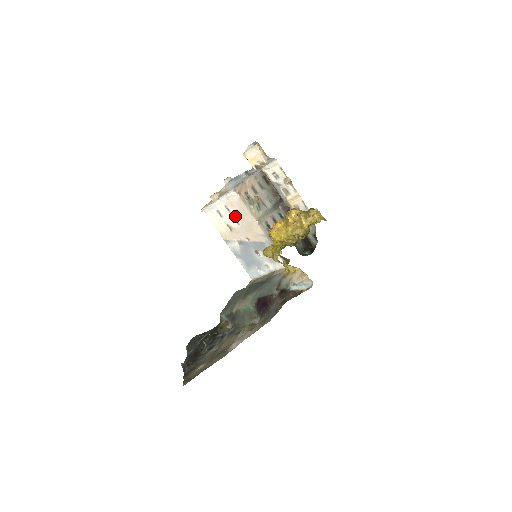
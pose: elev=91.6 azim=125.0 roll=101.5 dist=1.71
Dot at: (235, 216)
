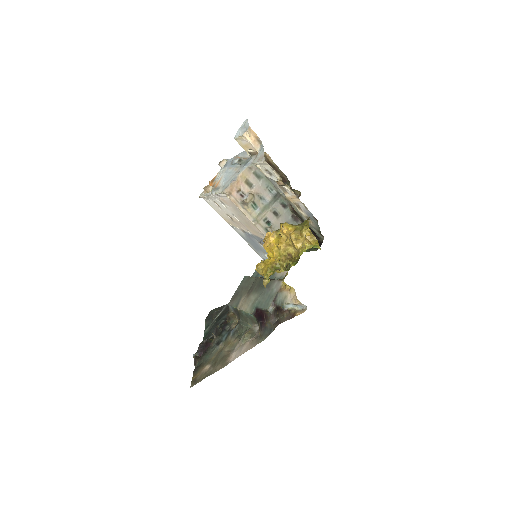
Dot at: (231, 211)
